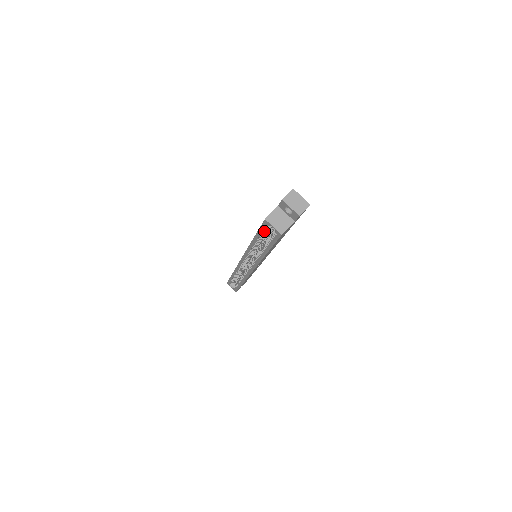
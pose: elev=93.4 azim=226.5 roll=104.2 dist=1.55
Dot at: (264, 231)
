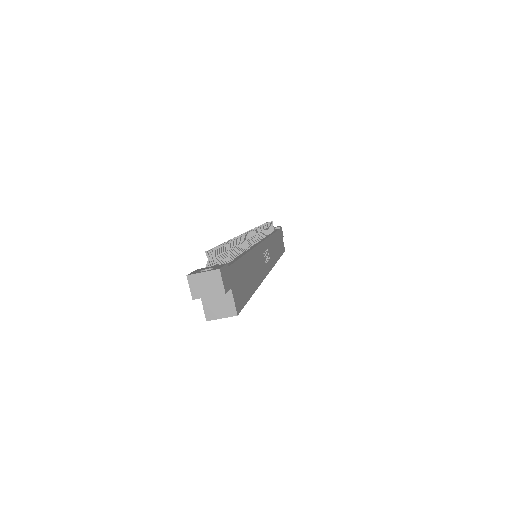
Dot at: occluded
